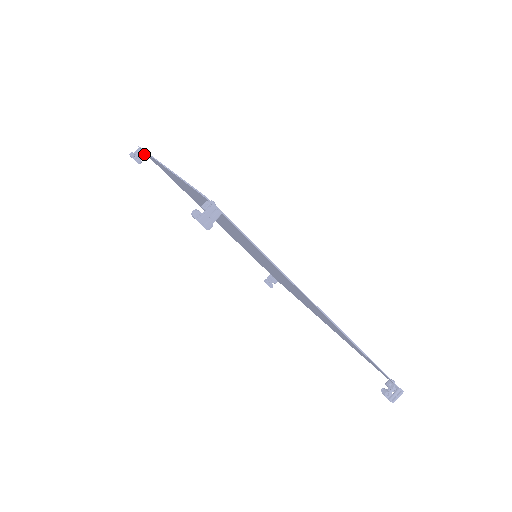
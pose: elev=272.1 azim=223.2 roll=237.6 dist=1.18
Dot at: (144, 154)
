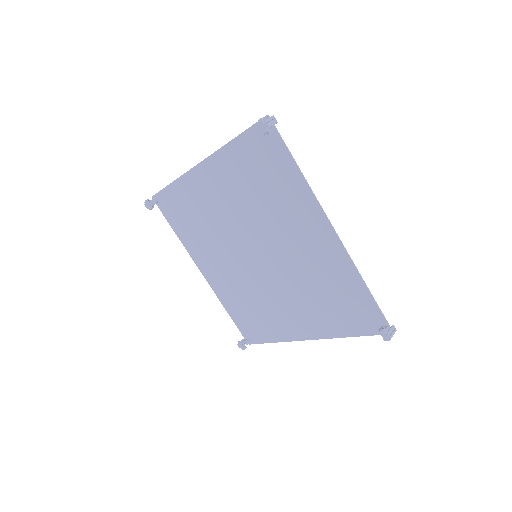
Dot at: (157, 201)
